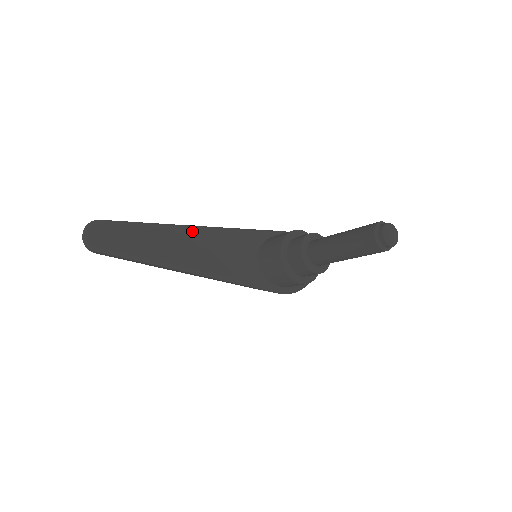
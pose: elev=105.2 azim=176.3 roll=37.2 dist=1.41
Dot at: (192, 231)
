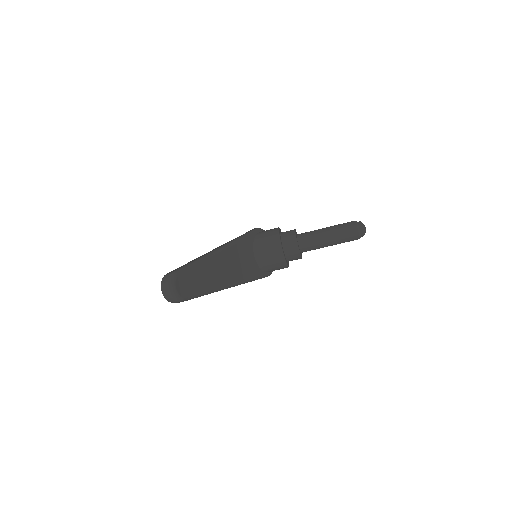
Dot at: (223, 253)
